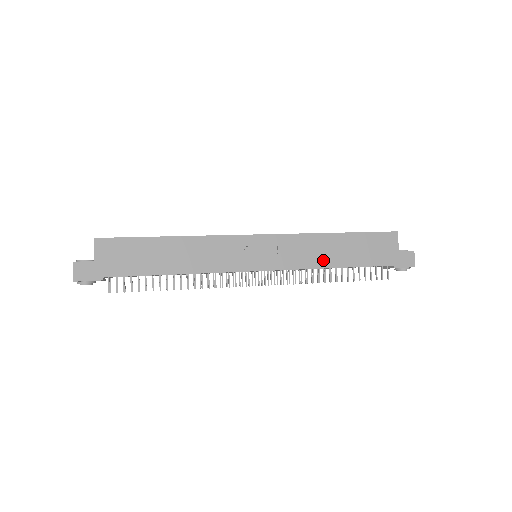
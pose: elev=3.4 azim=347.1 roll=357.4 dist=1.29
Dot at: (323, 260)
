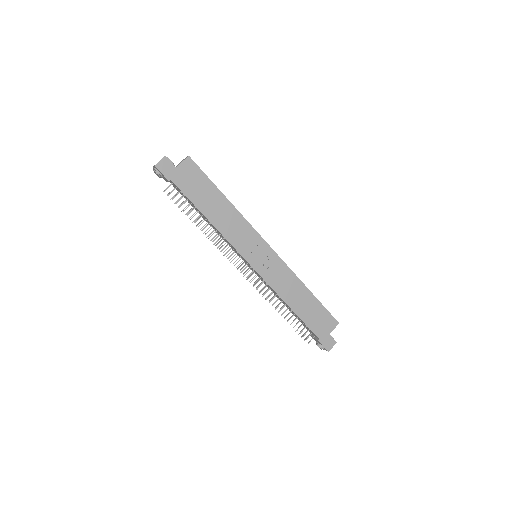
Dot at: (287, 296)
